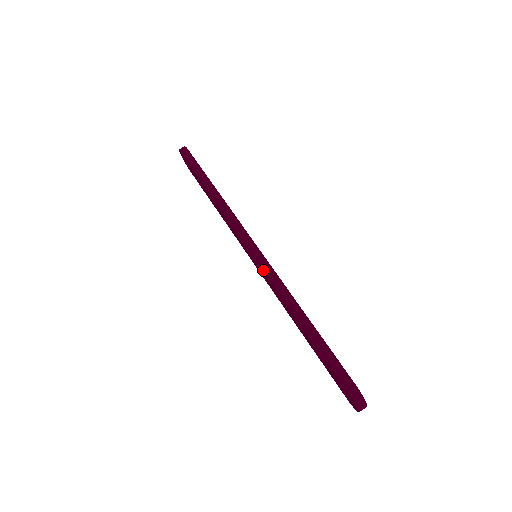
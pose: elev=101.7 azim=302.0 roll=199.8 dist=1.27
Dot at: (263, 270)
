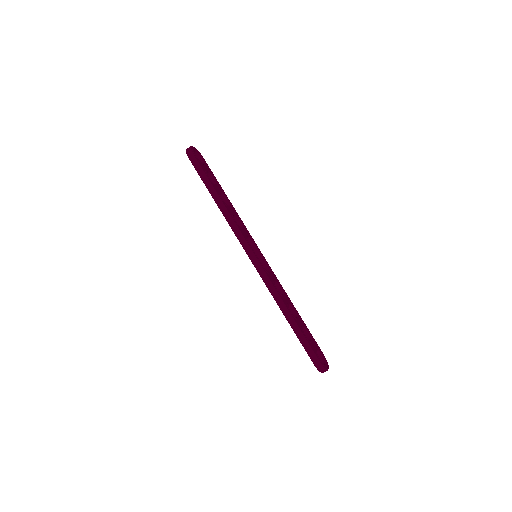
Dot at: (260, 276)
